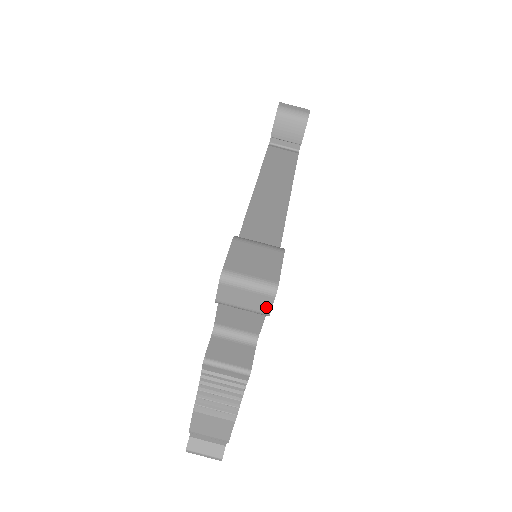
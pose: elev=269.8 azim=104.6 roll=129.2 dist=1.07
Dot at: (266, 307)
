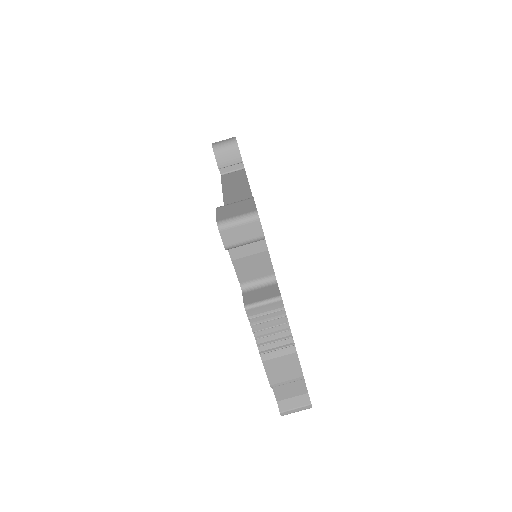
Dot at: (259, 231)
